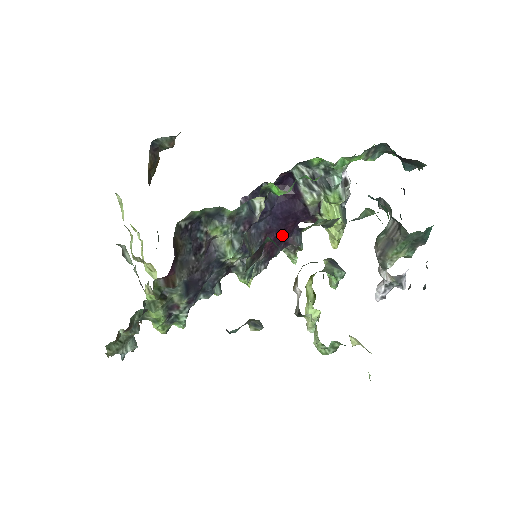
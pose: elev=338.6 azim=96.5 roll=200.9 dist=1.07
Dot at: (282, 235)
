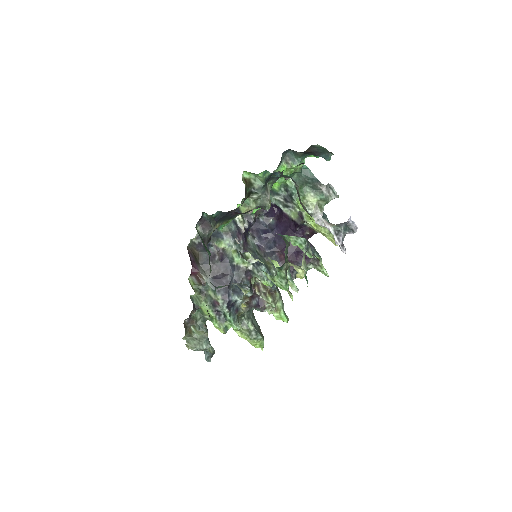
Dot at: (292, 249)
